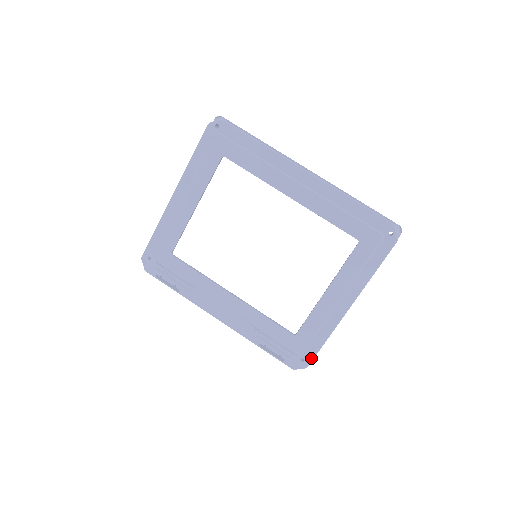
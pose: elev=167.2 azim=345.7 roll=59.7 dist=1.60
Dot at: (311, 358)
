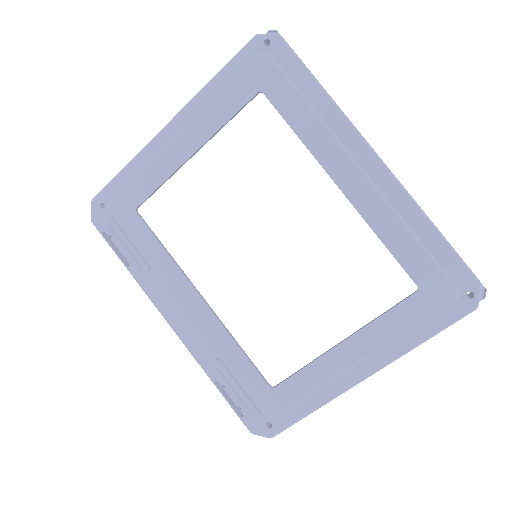
Dot at: (283, 427)
